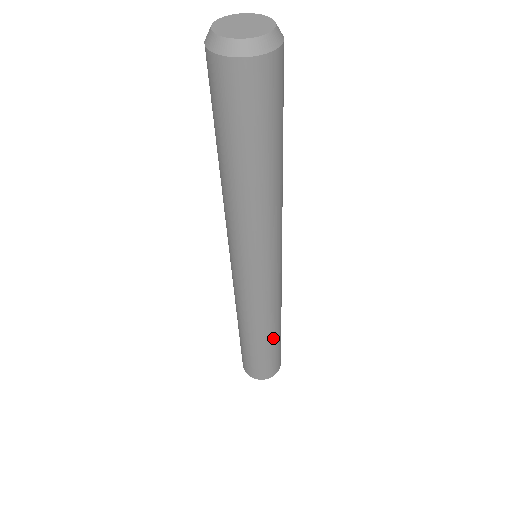
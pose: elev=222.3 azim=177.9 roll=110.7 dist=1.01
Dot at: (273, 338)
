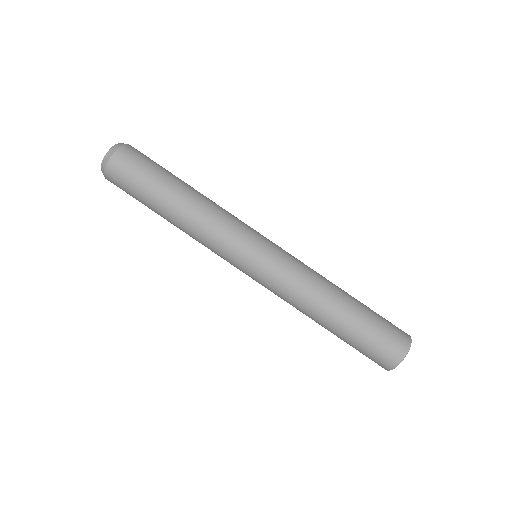
Dot at: (347, 302)
